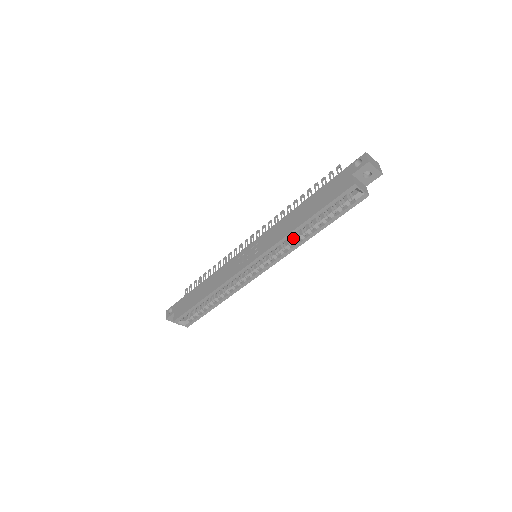
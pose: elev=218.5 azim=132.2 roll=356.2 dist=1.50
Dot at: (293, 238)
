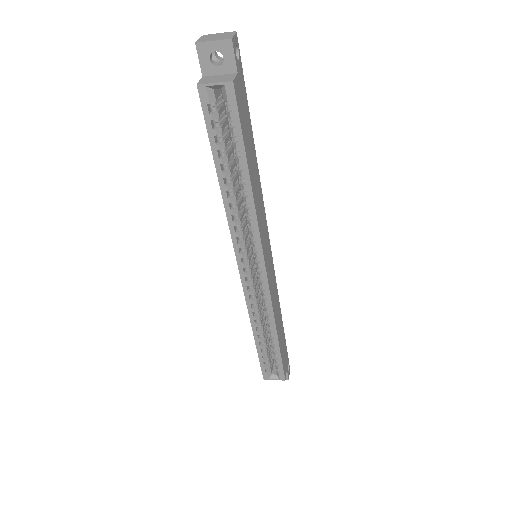
Dot at: (245, 207)
